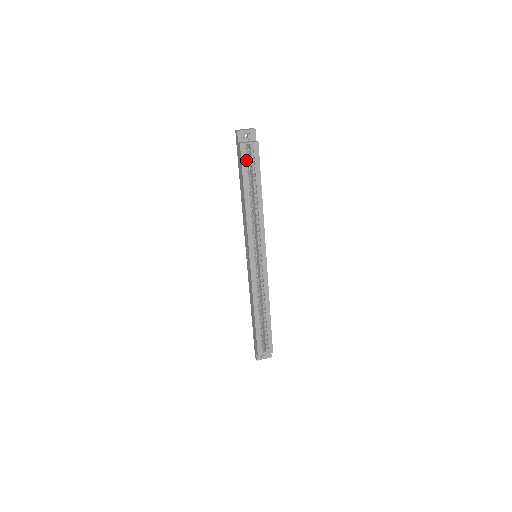
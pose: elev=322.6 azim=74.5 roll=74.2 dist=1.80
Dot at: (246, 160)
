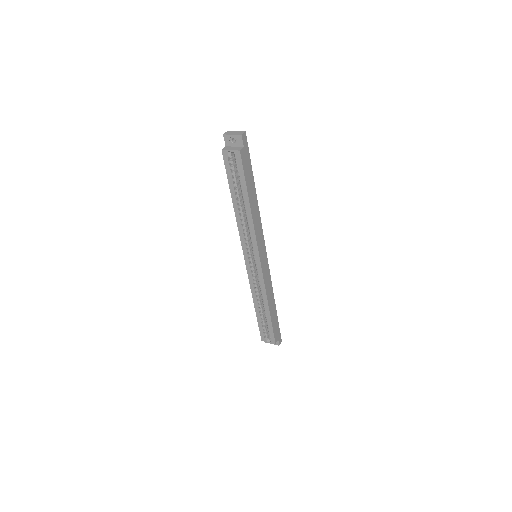
Dot at: (230, 167)
